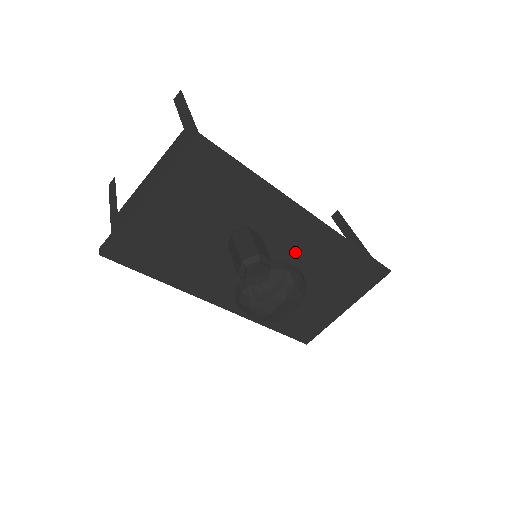
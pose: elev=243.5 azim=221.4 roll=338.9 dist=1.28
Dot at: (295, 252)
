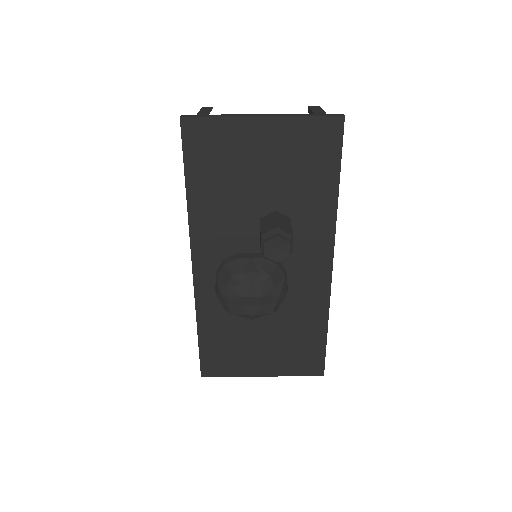
Dot at: occluded
